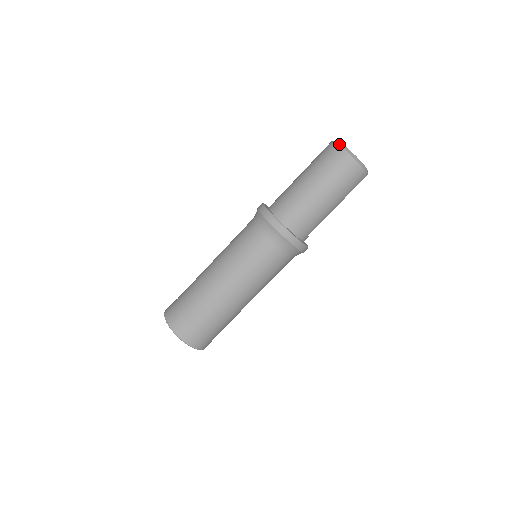
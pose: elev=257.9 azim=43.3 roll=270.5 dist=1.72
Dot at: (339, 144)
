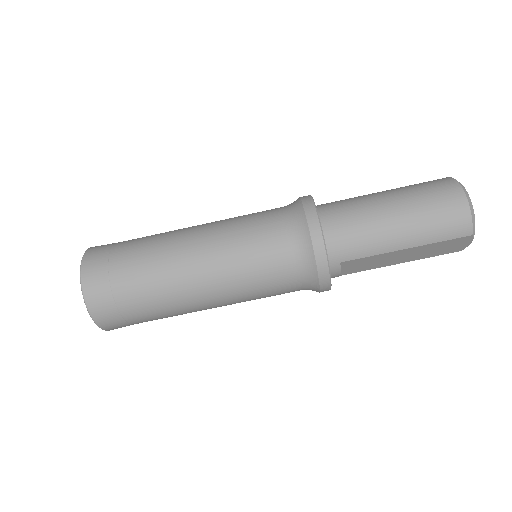
Dot at: occluded
